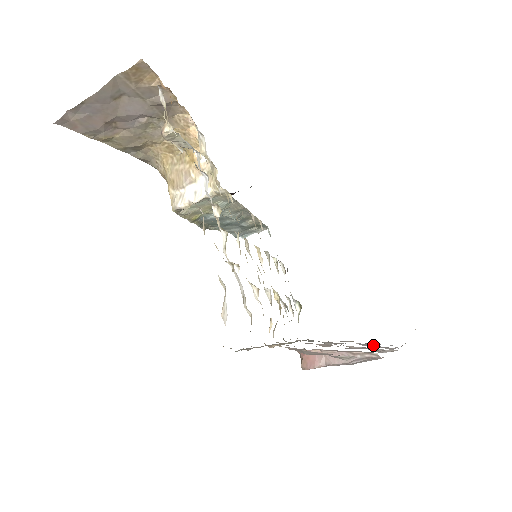
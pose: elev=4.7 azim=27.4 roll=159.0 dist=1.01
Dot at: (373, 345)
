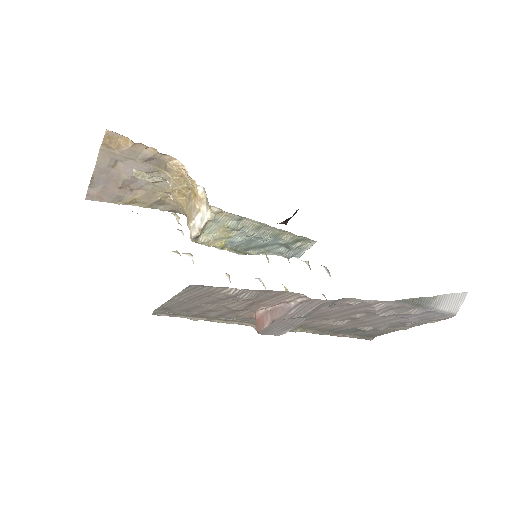
Dot at: (399, 315)
